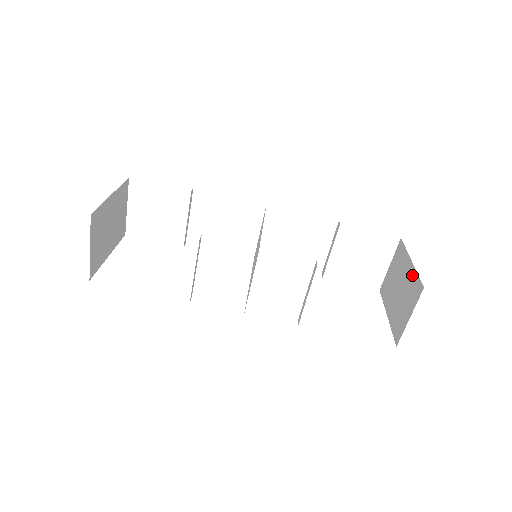
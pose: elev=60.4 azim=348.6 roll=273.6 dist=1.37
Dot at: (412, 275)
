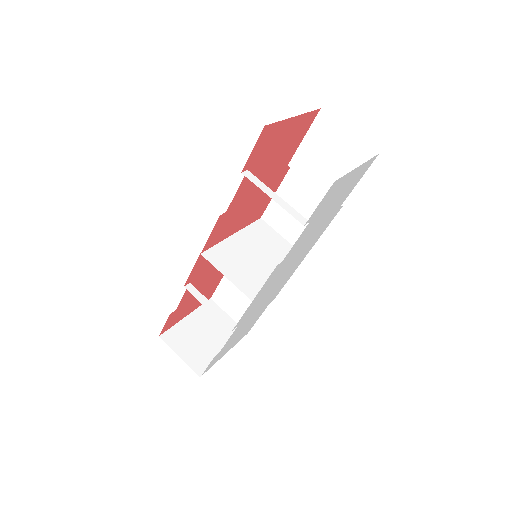
Dot at: occluded
